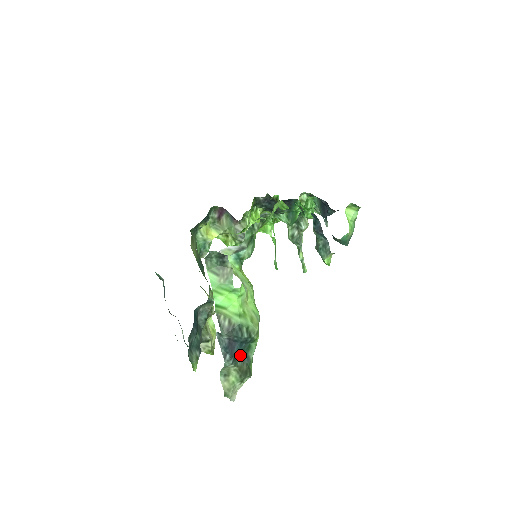
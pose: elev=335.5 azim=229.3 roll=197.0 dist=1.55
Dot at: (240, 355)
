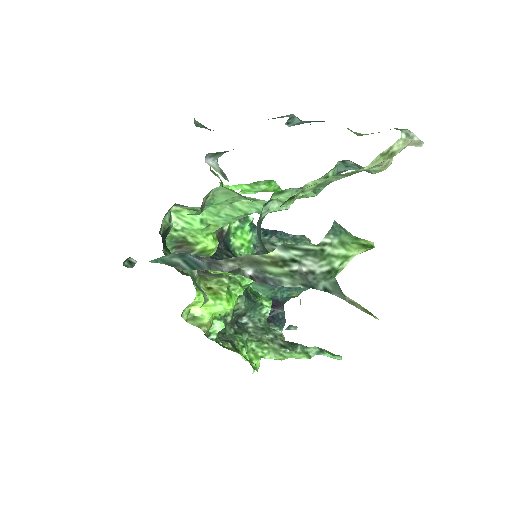
Dot at: occluded
